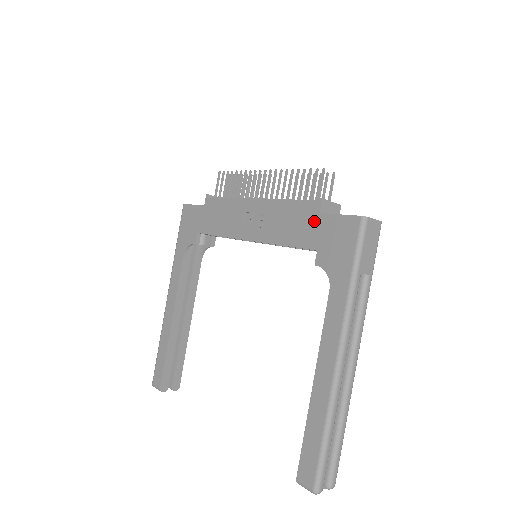
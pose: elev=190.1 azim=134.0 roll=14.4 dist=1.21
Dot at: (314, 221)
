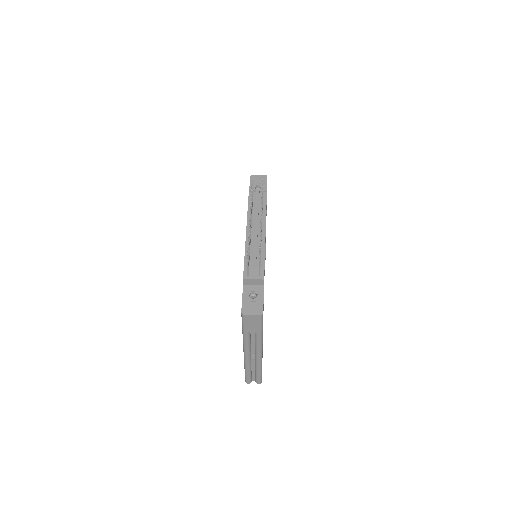
Dot at: occluded
